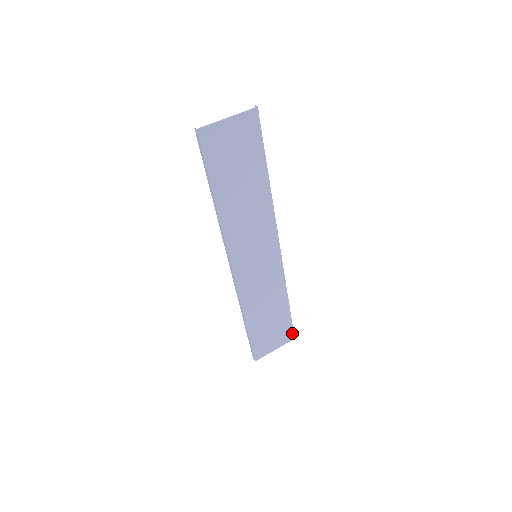
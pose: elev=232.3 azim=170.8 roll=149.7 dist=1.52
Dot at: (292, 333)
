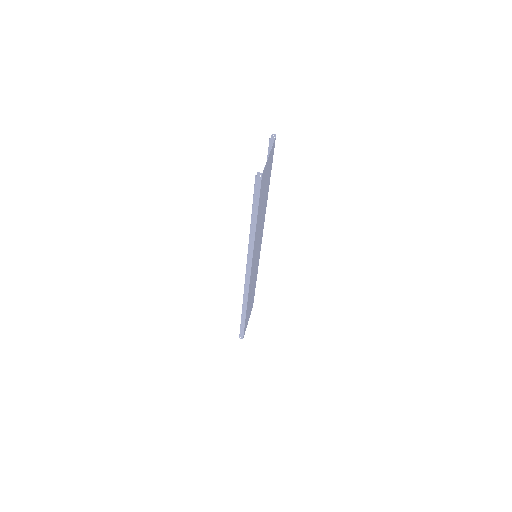
Dot at: (253, 302)
